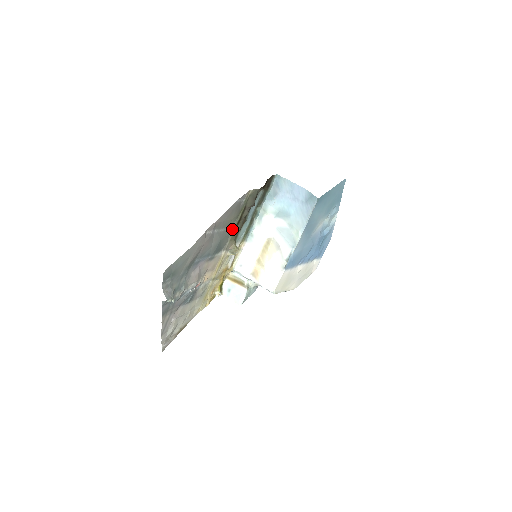
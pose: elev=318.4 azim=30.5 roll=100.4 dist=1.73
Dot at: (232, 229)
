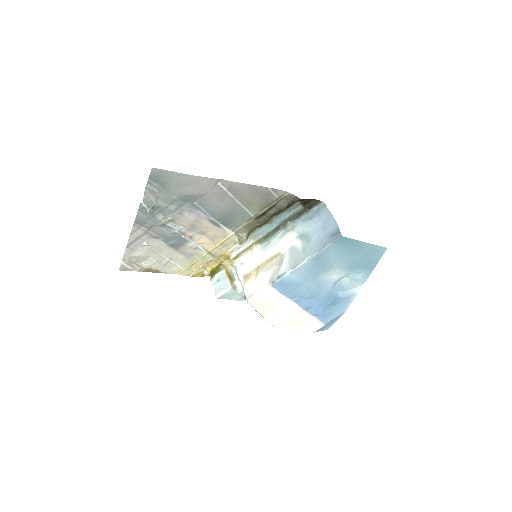
Dot at: (251, 216)
